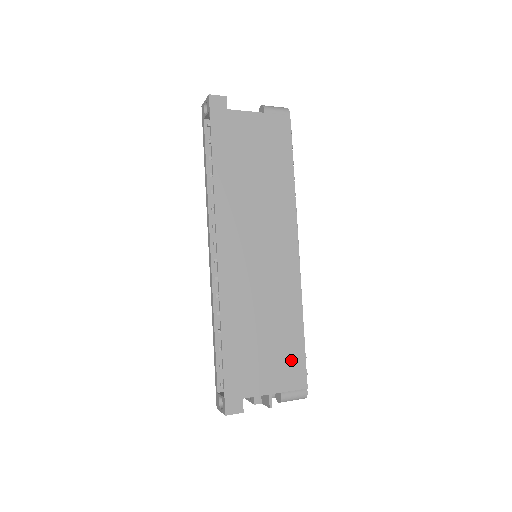
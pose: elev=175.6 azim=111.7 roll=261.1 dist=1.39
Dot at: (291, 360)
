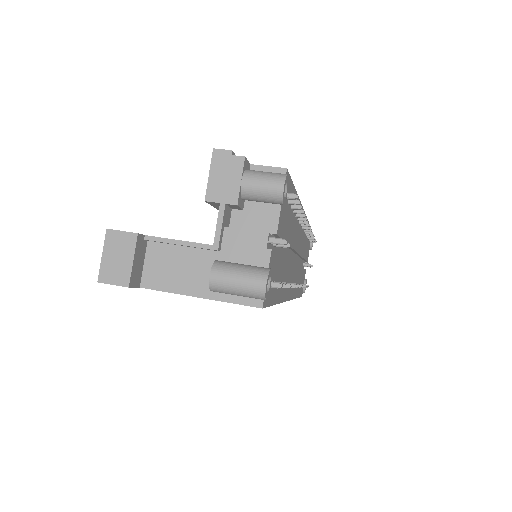
Dot at: occluded
